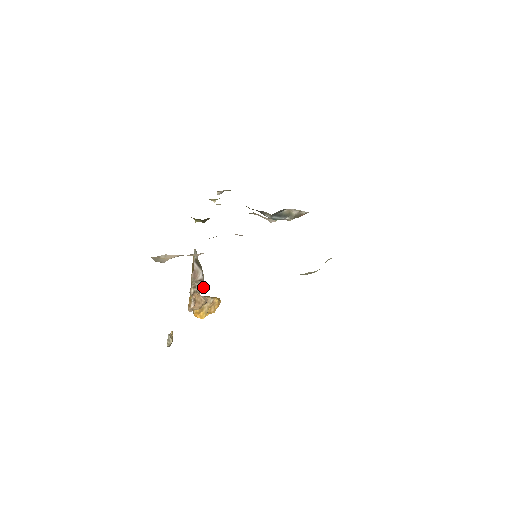
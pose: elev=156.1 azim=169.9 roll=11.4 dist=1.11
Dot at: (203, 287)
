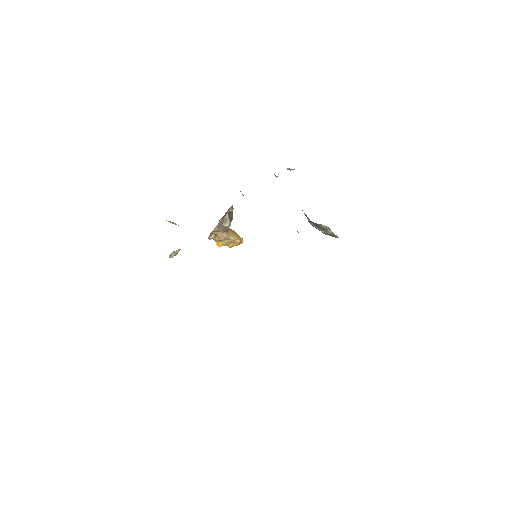
Dot at: (227, 231)
